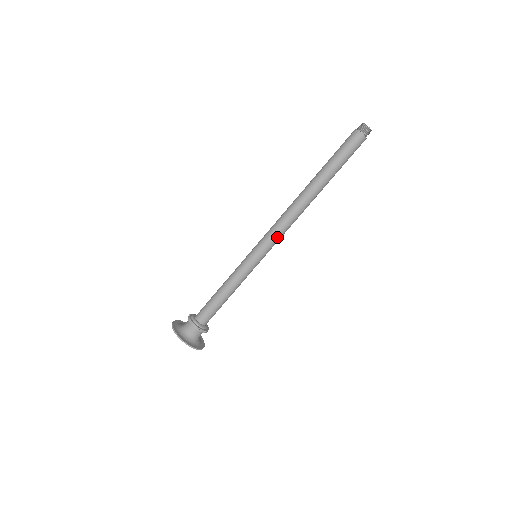
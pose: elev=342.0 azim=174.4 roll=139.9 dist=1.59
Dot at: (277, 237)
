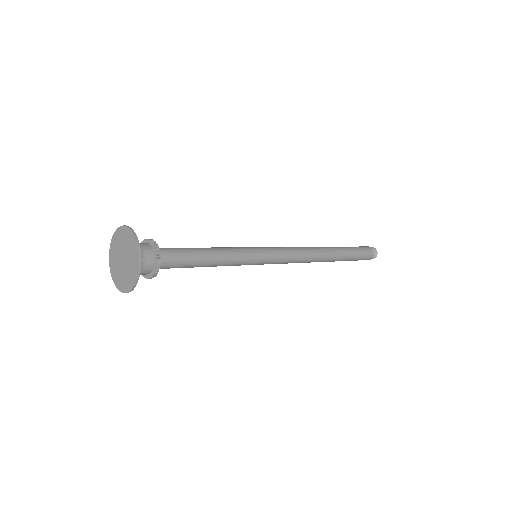
Dot at: (288, 256)
